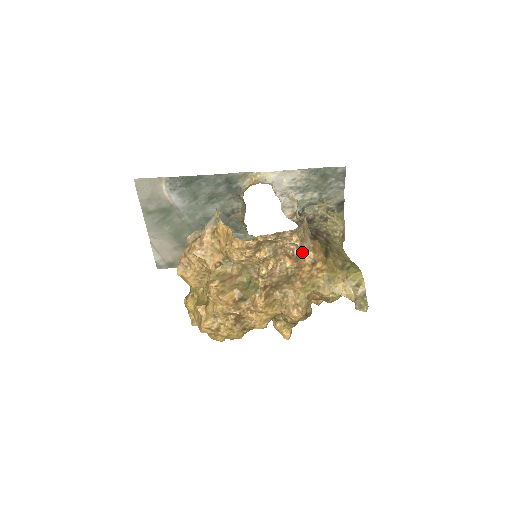
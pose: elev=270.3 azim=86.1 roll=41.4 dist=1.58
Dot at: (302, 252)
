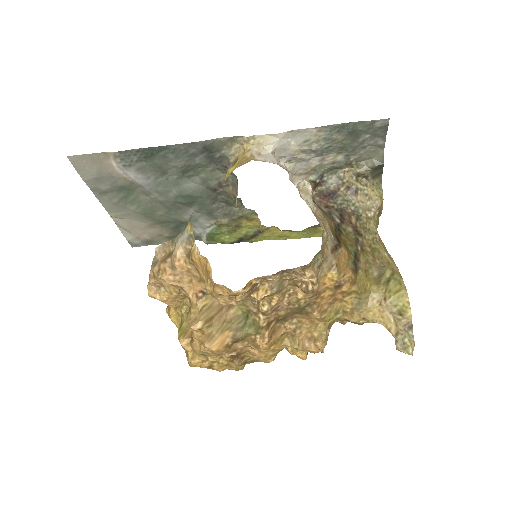
Dot at: (320, 276)
